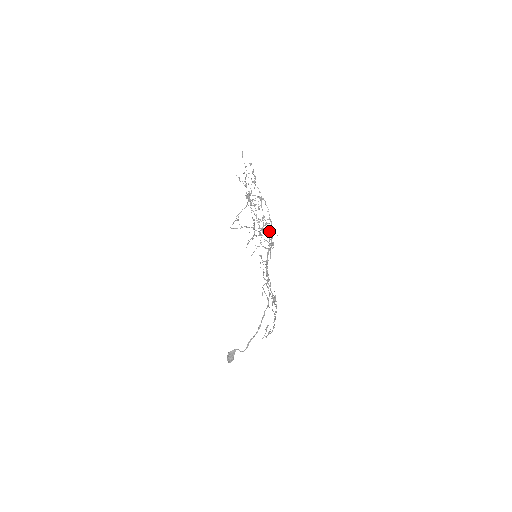
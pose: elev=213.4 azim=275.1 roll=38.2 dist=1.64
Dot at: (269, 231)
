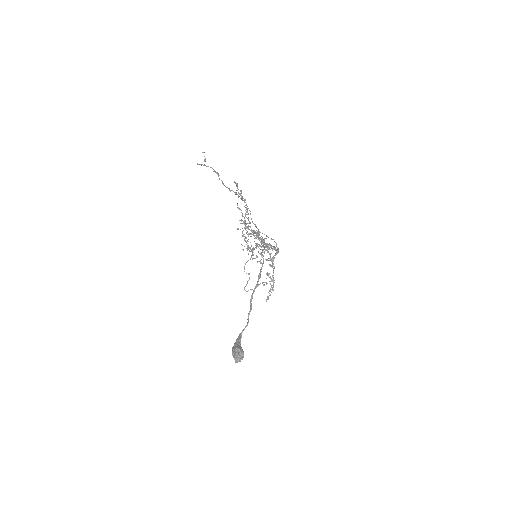
Dot at: (273, 249)
